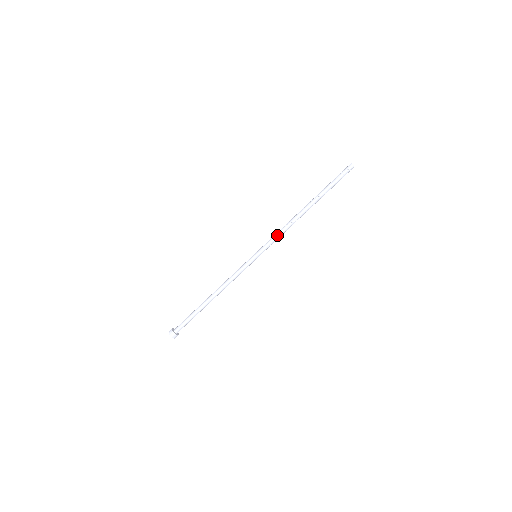
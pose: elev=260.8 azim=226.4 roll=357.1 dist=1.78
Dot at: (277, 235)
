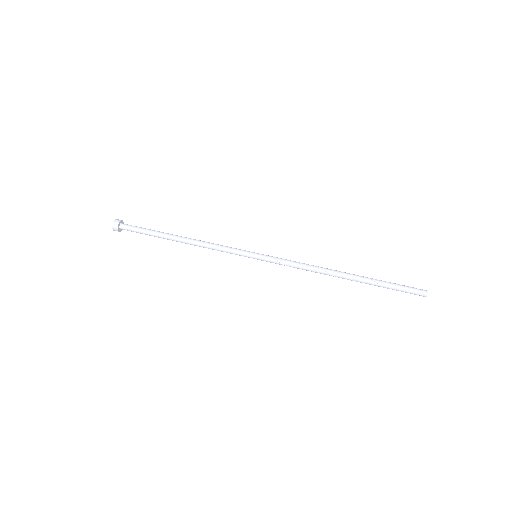
Dot at: (294, 261)
